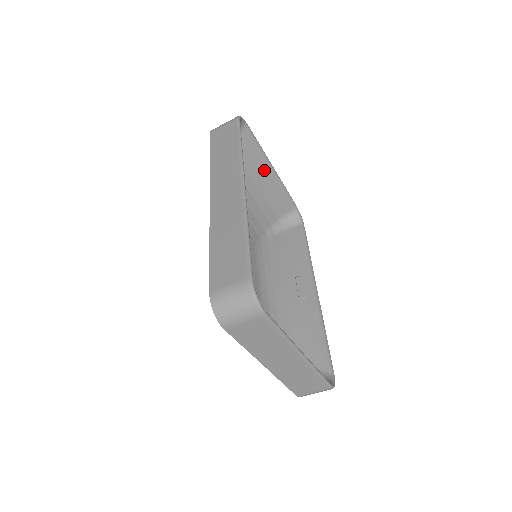
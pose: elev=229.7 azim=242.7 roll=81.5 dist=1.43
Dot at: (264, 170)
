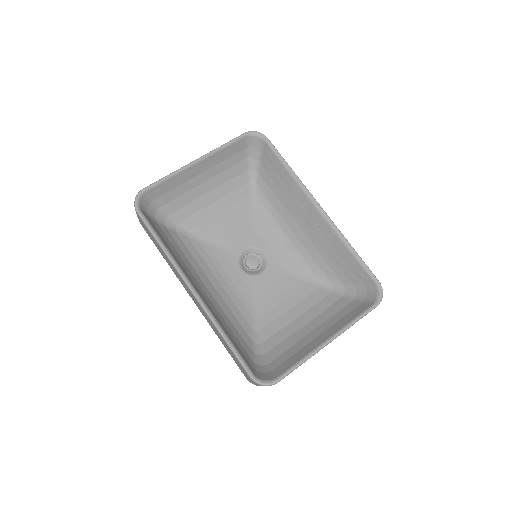
Dot at: (193, 172)
